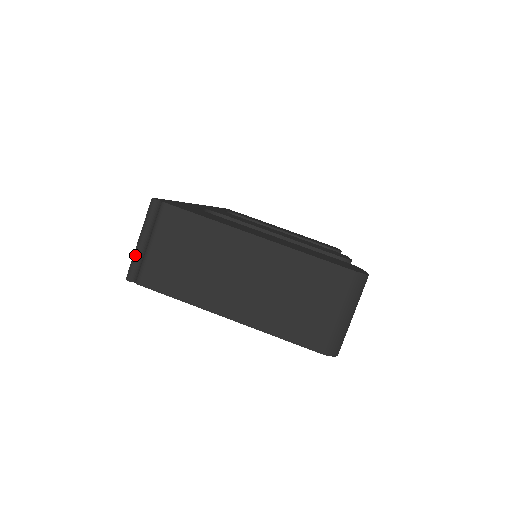
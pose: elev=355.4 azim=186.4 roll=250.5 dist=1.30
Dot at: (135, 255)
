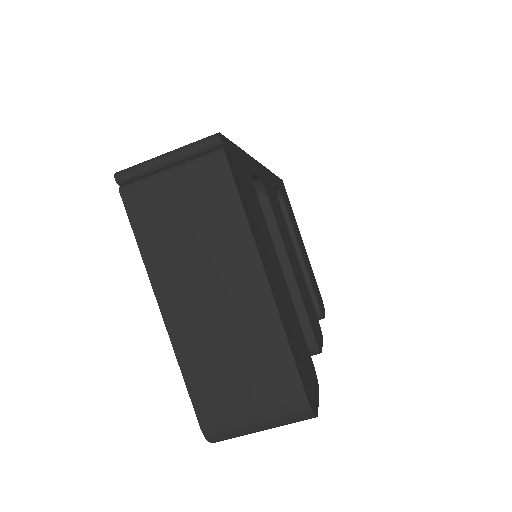
Dot at: (146, 164)
